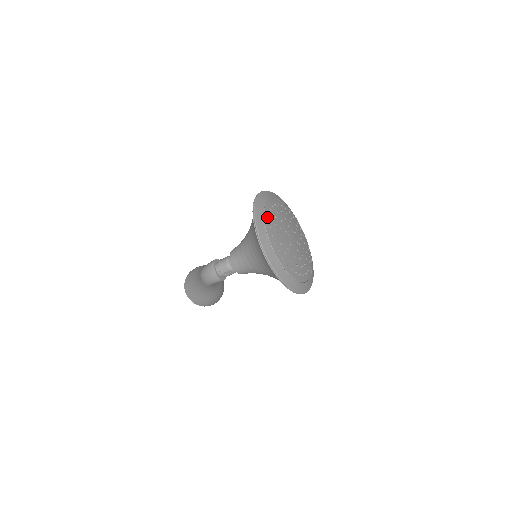
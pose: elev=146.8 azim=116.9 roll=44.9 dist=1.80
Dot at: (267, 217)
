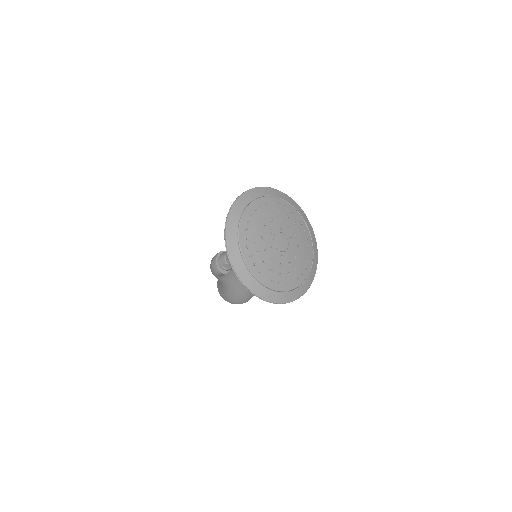
Dot at: (249, 211)
